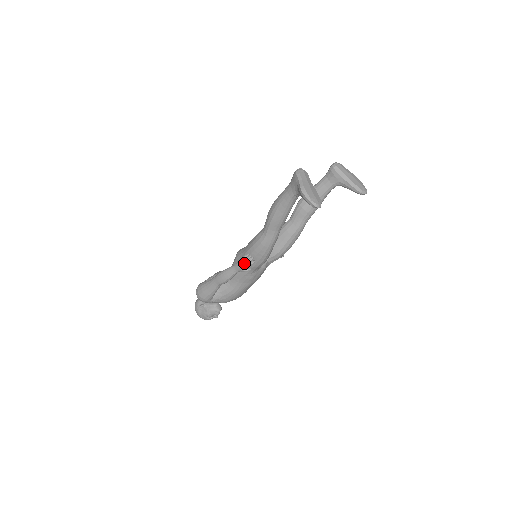
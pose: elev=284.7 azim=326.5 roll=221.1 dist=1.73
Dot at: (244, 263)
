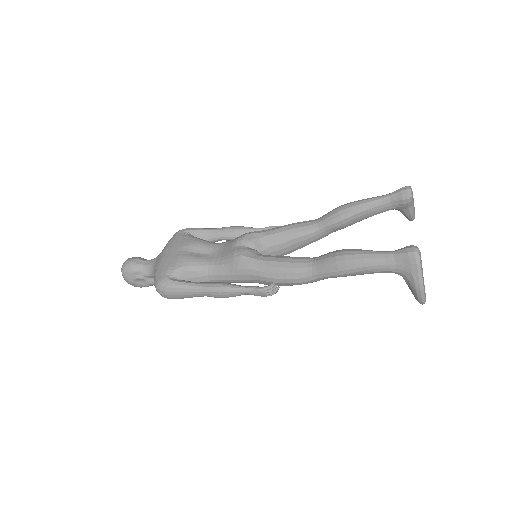
Dot at: (267, 294)
